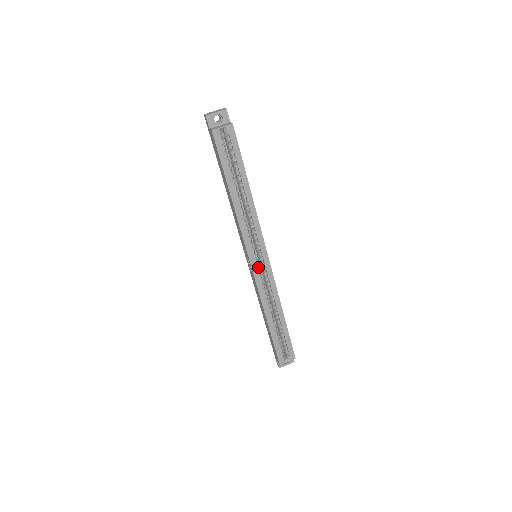
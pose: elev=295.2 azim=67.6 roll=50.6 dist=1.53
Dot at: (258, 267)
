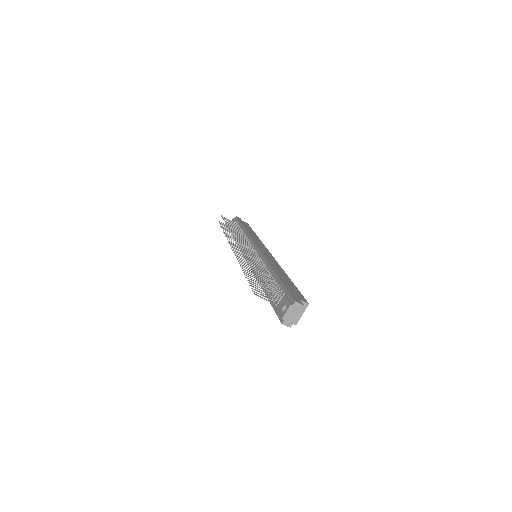
Dot at: occluded
